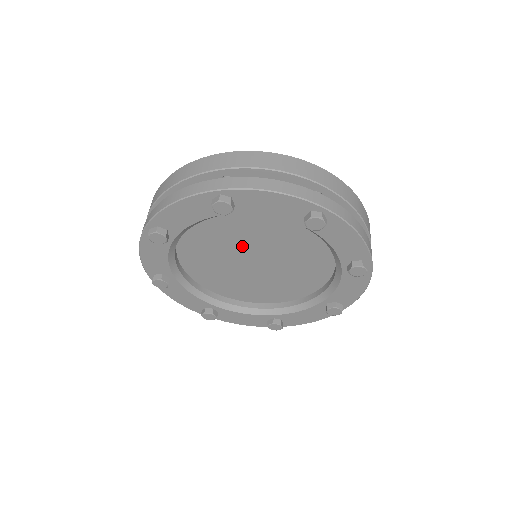
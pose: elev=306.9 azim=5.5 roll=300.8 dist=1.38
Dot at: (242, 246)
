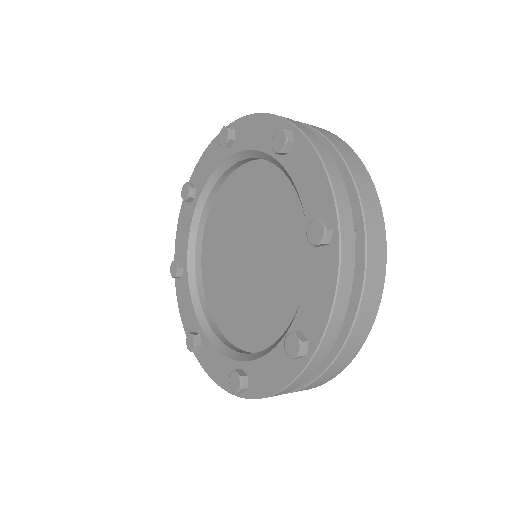
Dot at: (258, 225)
